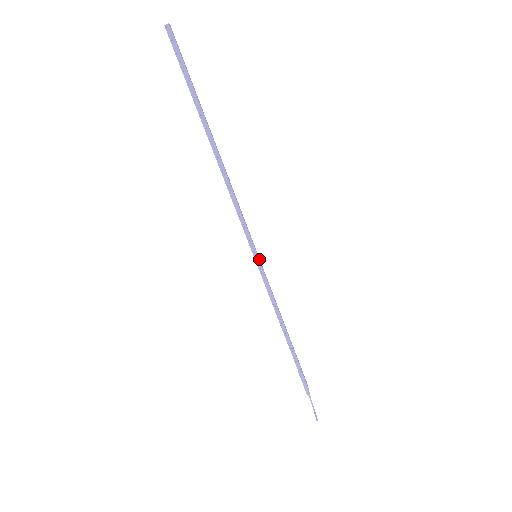
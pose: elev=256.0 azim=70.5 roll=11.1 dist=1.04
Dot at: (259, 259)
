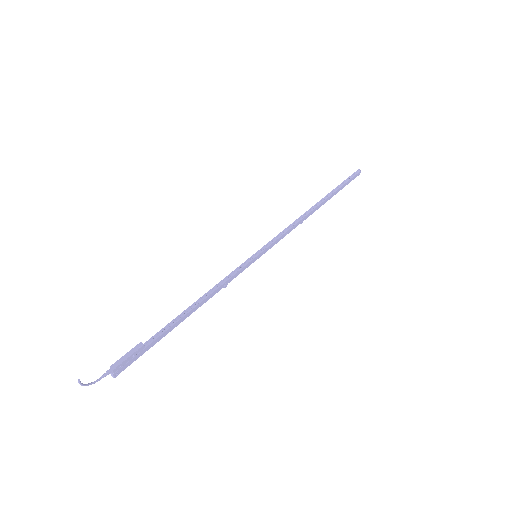
Dot at: (255, 259)
